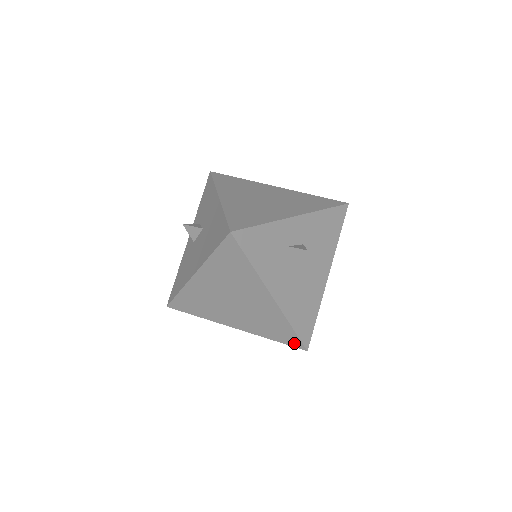
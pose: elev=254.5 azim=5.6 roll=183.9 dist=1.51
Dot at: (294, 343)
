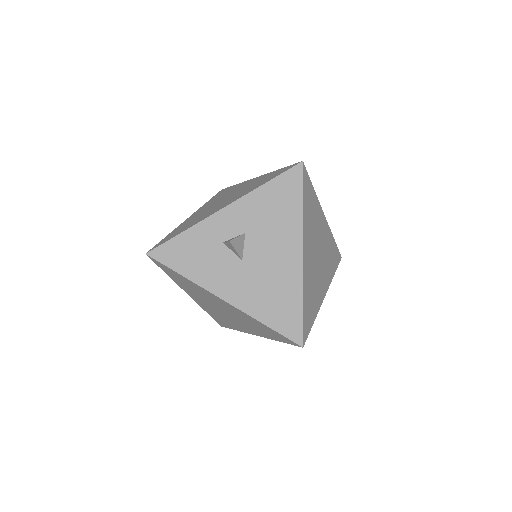
Dot at: (288, 341)
